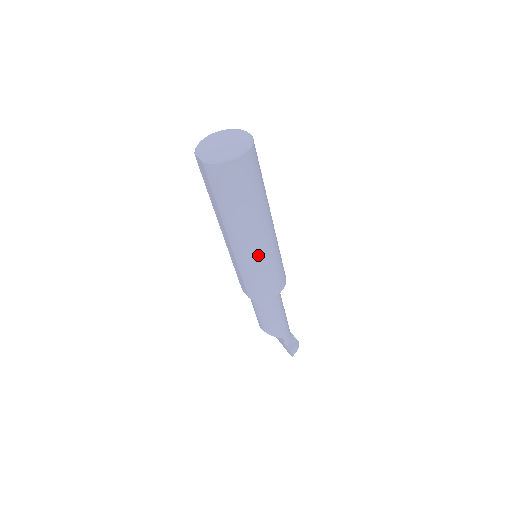
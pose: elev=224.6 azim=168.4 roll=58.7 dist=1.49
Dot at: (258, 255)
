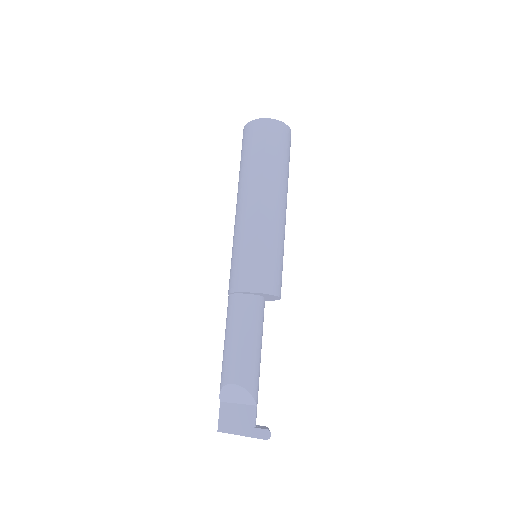
Dot at: (281, 228)
